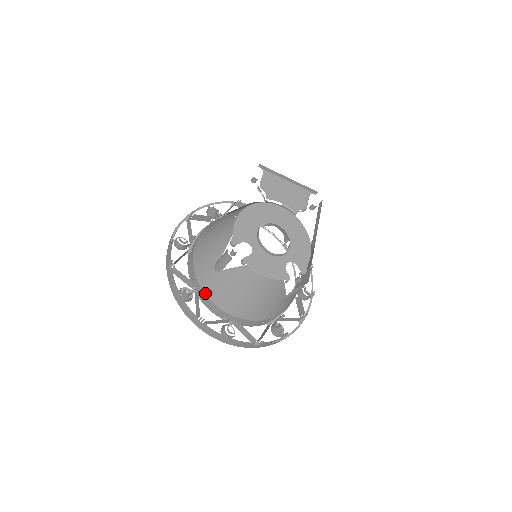
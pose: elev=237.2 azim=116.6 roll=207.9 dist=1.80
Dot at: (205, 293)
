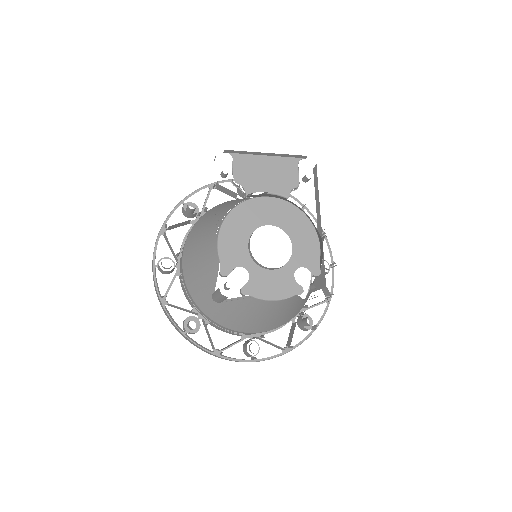
Dot at: (212, 320)
